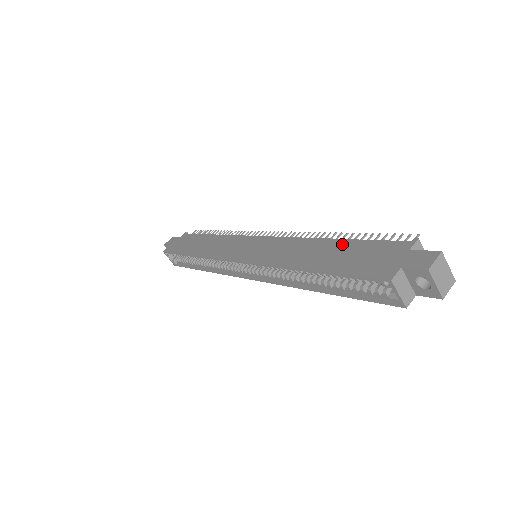
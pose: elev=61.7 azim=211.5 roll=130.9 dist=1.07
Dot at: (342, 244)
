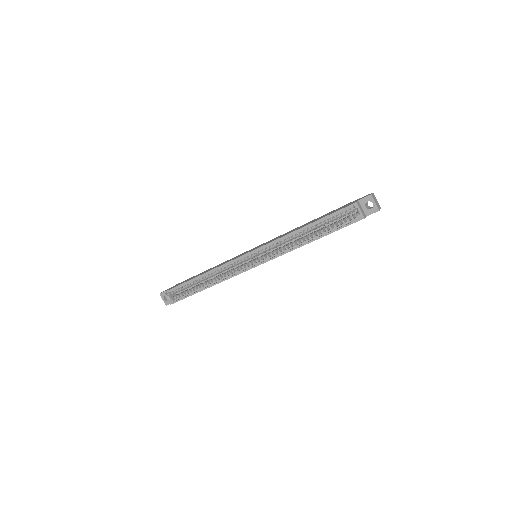
Dot at: (319, 217)
